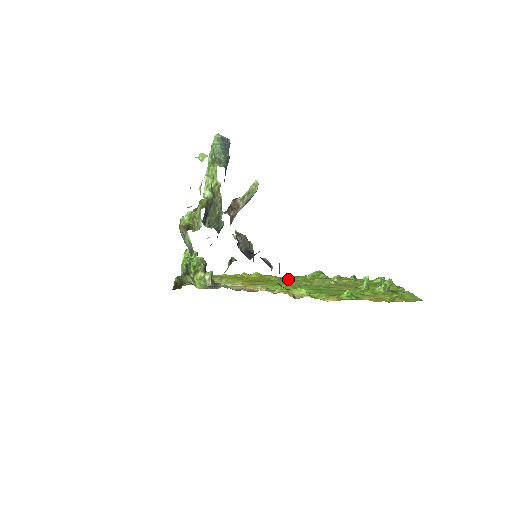
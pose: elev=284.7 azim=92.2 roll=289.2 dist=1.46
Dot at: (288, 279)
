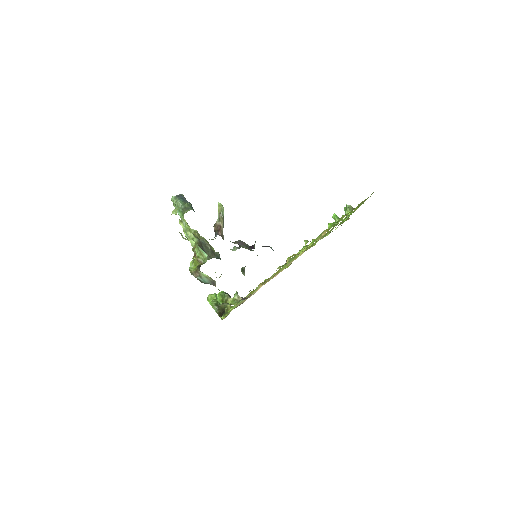
Dot at: occluded
